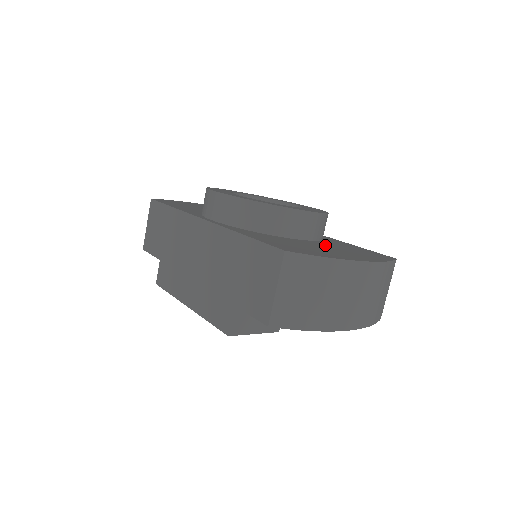
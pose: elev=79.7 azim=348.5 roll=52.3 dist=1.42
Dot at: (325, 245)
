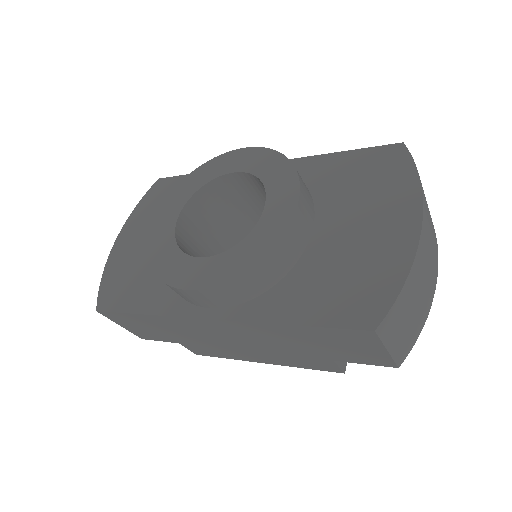
Dot at: (339, 215)
